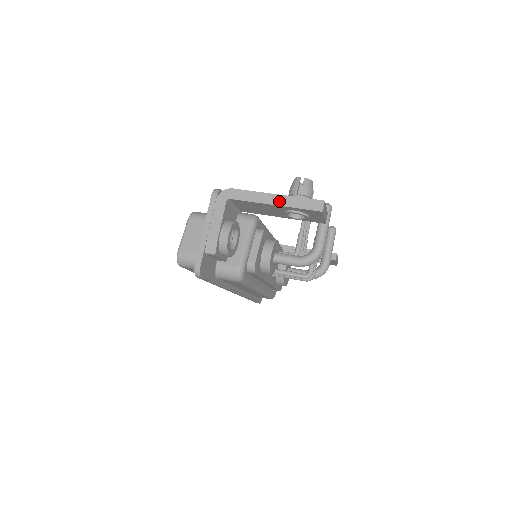
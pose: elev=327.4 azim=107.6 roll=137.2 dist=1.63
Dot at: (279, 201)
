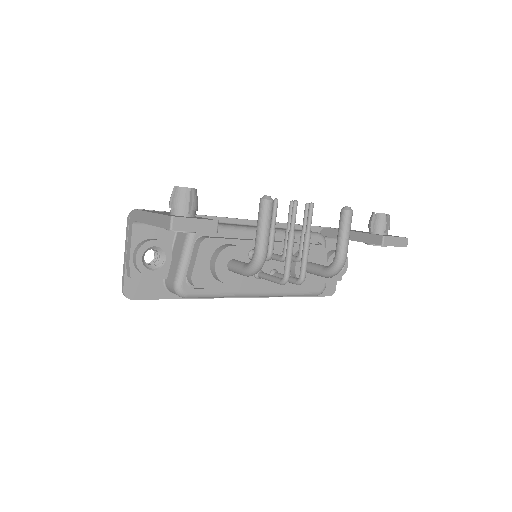
Dot at: (152, 220)
